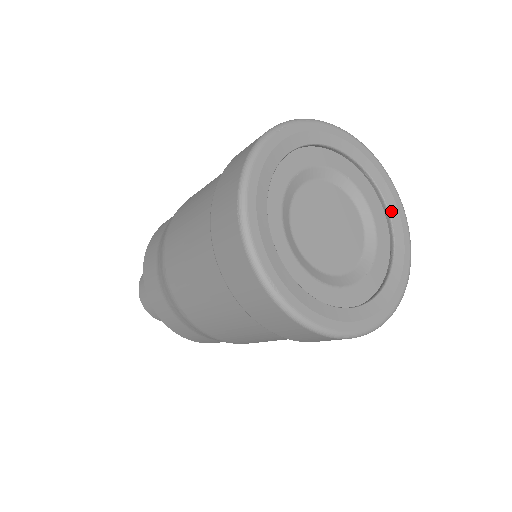
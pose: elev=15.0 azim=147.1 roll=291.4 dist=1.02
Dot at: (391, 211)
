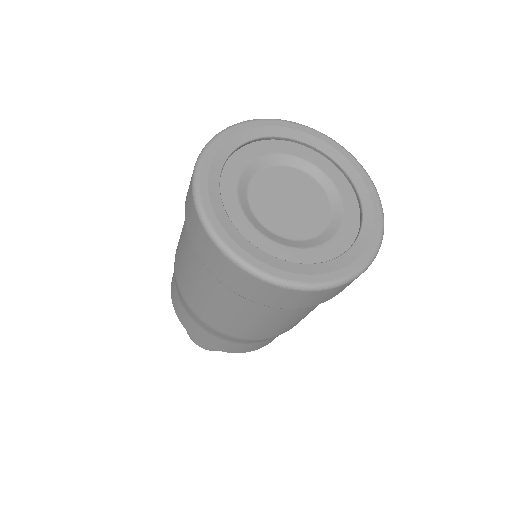
Dot at: (319, 146)
